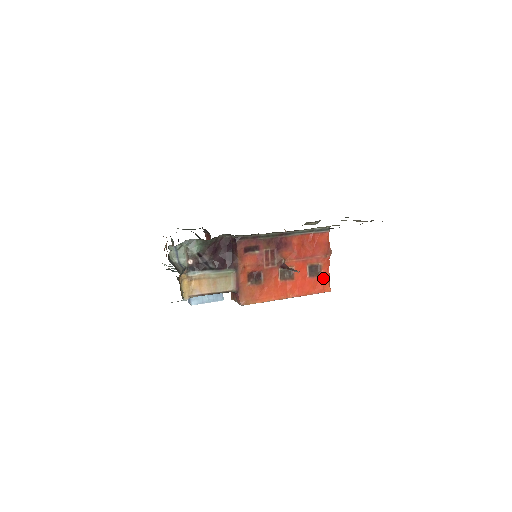
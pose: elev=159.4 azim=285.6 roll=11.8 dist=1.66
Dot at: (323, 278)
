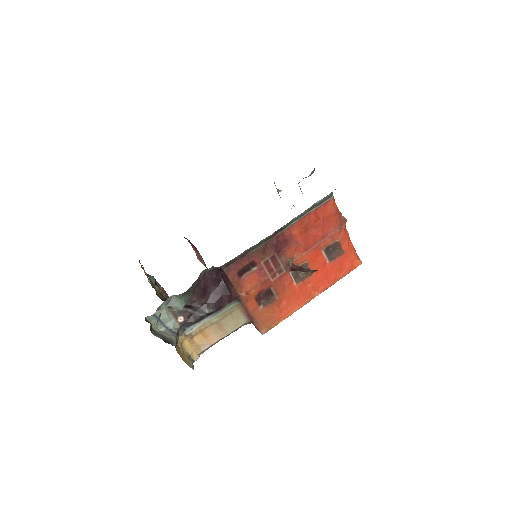
Dot at: (347, 254)
